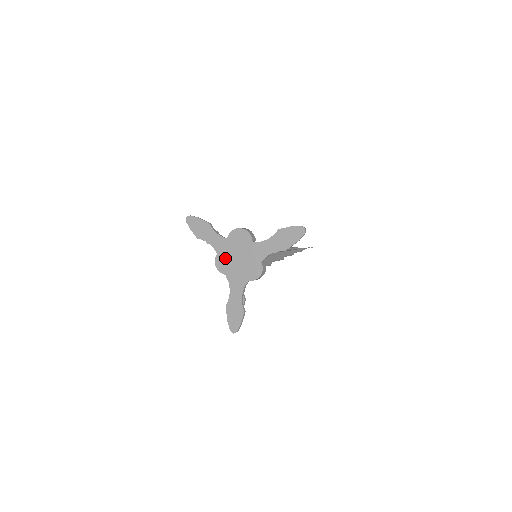
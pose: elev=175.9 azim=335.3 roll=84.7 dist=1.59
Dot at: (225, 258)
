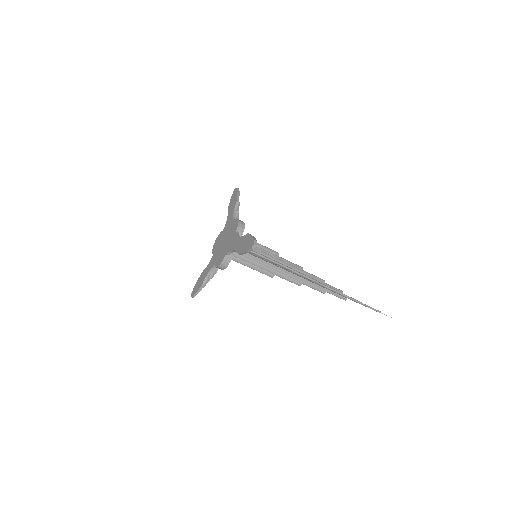
Dot at: (219, 256)
